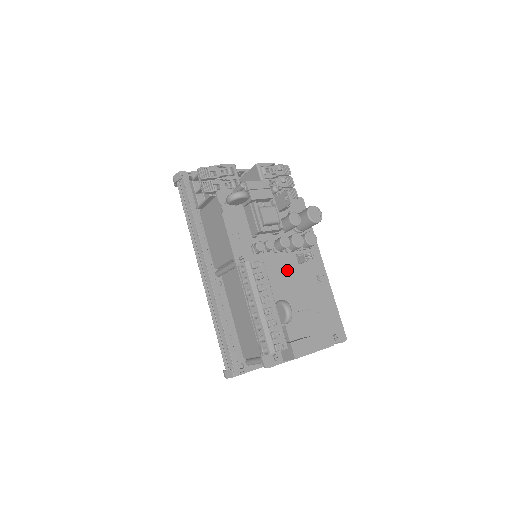
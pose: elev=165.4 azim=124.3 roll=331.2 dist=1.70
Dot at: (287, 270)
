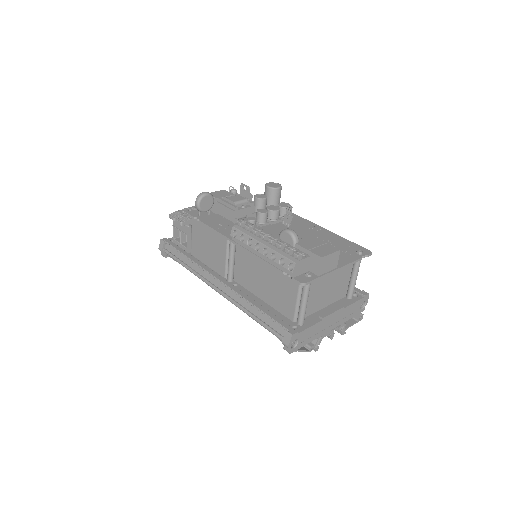
Dot at: occluded
